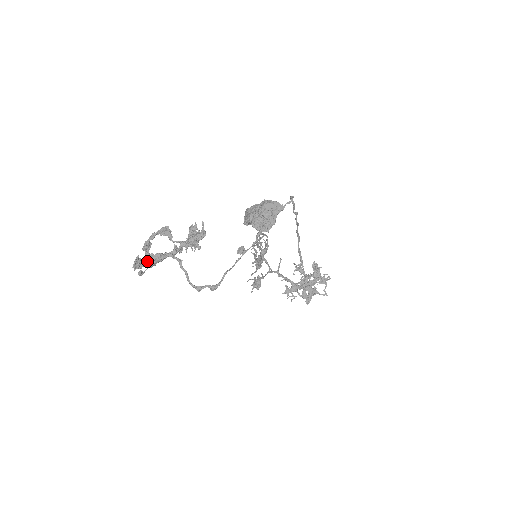
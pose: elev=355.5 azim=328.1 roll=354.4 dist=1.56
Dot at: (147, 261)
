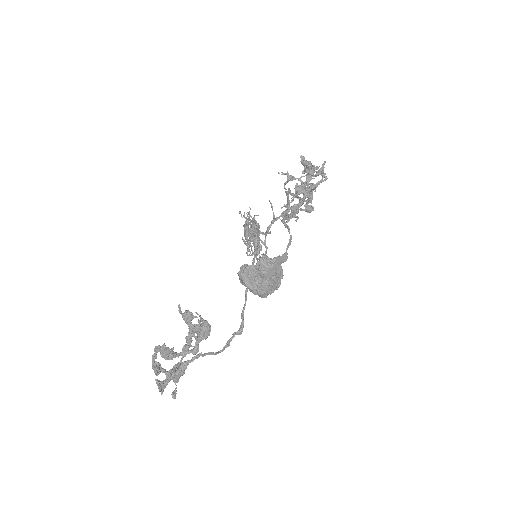
Dot at: (169, 378)
